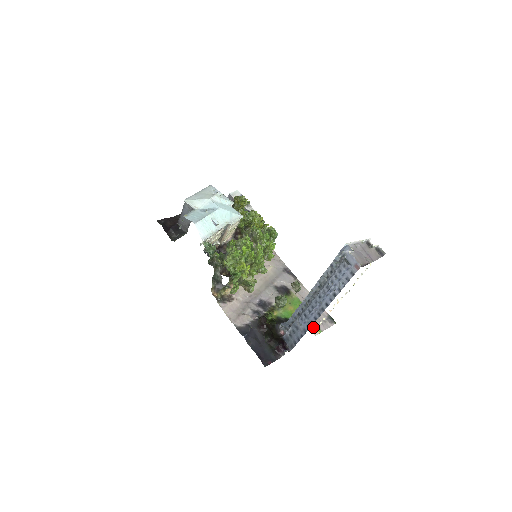
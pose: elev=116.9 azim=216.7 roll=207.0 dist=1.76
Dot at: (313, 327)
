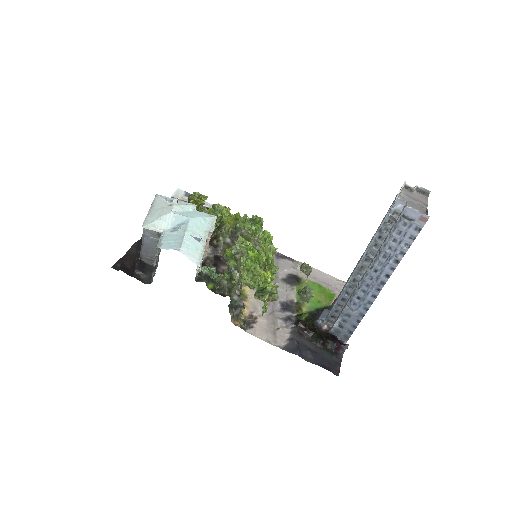
Dot at: occluded
